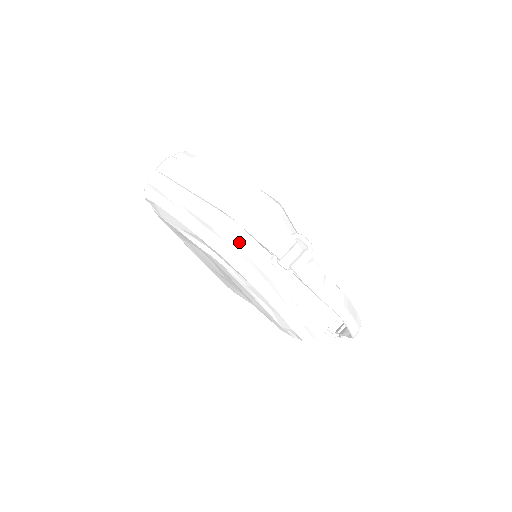
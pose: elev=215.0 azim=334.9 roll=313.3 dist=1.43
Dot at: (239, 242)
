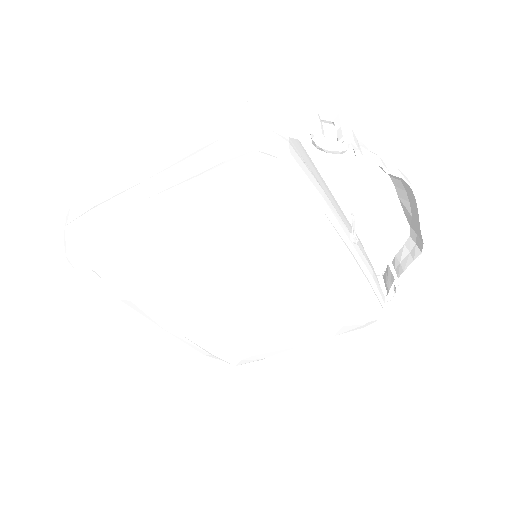
Dot at: (270, 139)
